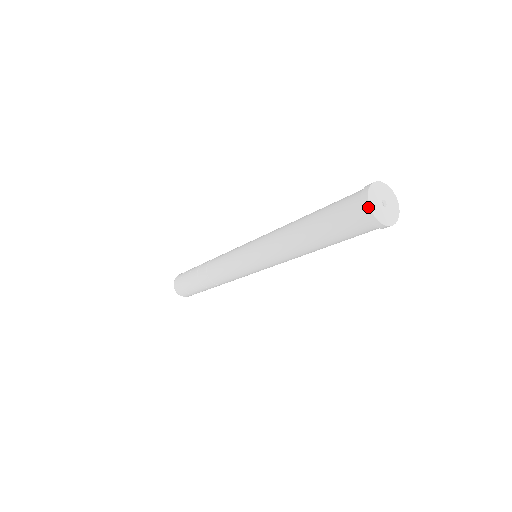
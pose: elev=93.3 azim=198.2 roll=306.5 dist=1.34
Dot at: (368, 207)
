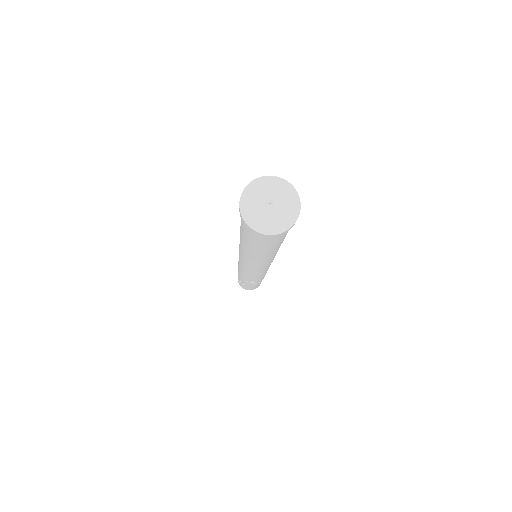
Dot at: (250, 229)
